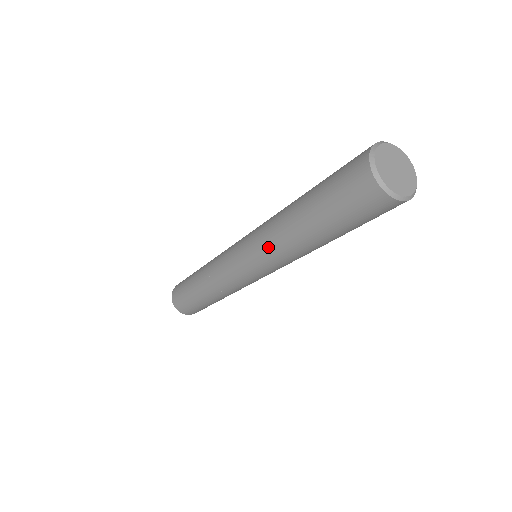
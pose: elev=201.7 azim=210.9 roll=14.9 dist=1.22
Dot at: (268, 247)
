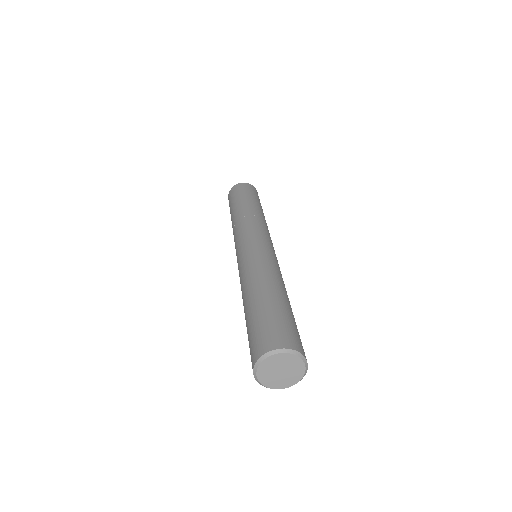
Dot at: occluded
